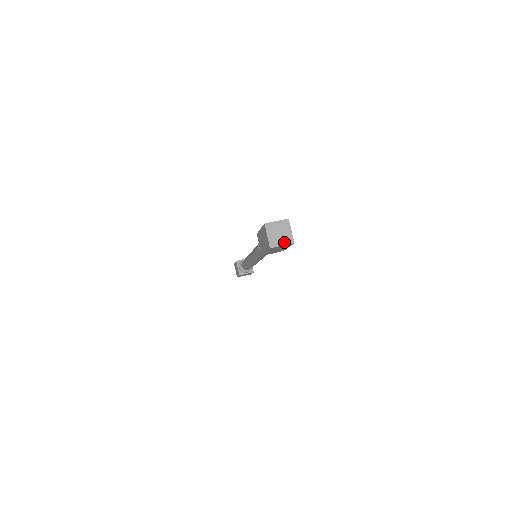
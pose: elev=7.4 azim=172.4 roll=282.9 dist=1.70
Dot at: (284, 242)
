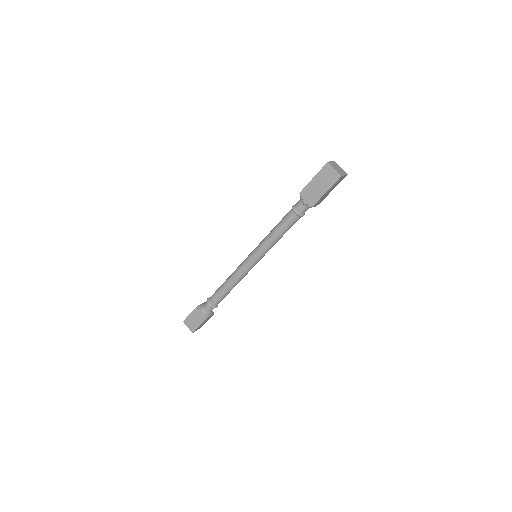
Dot at: (344, 173)
